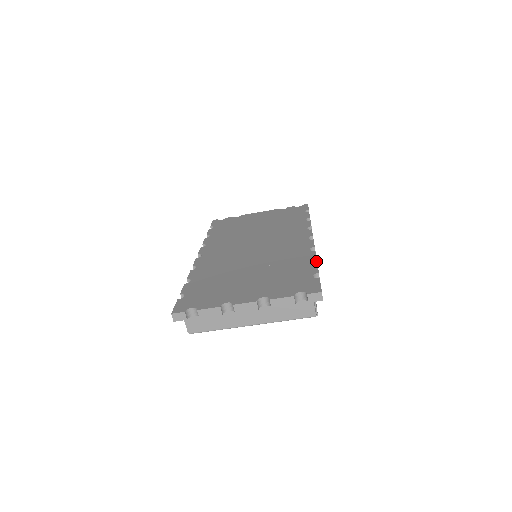
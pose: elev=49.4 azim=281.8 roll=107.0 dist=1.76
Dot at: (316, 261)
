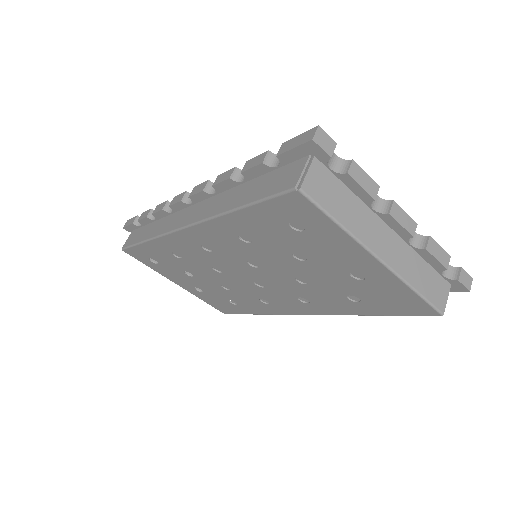
Dot at: occluded
